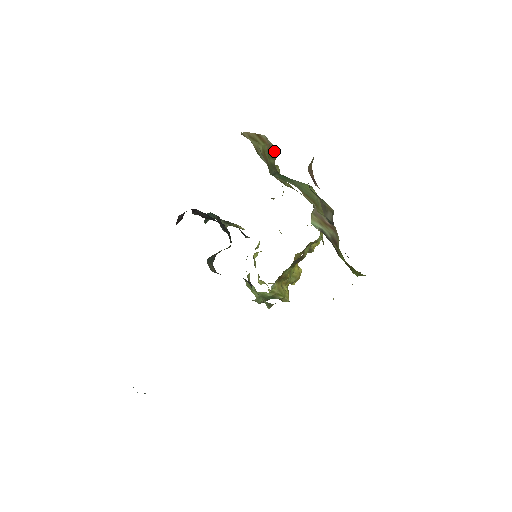
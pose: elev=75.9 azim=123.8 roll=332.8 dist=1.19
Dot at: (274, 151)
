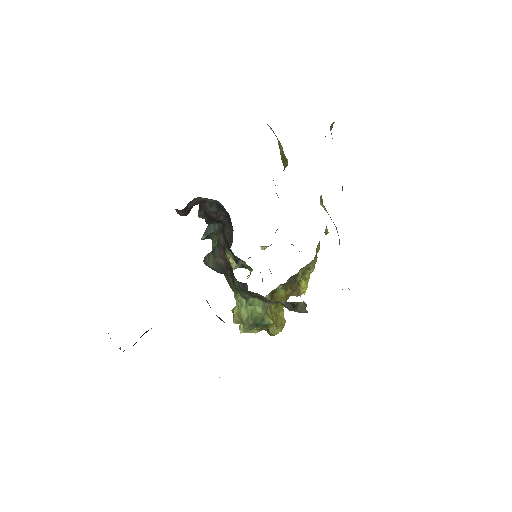
Dot at: (286, 159)
